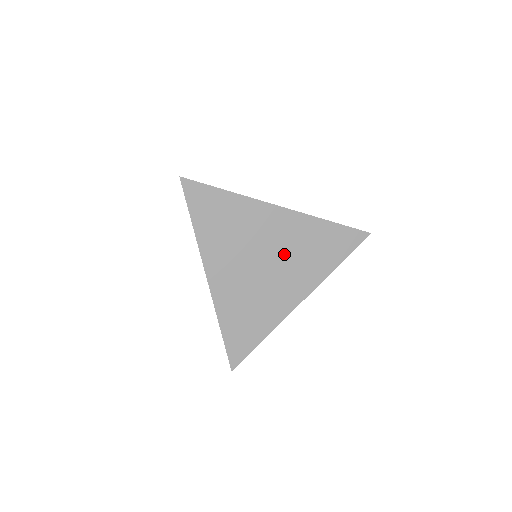
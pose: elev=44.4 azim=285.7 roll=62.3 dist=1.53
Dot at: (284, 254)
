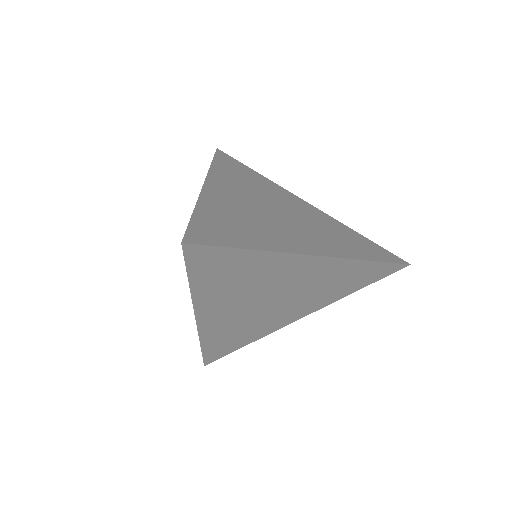
Dot at: (303, 220)
